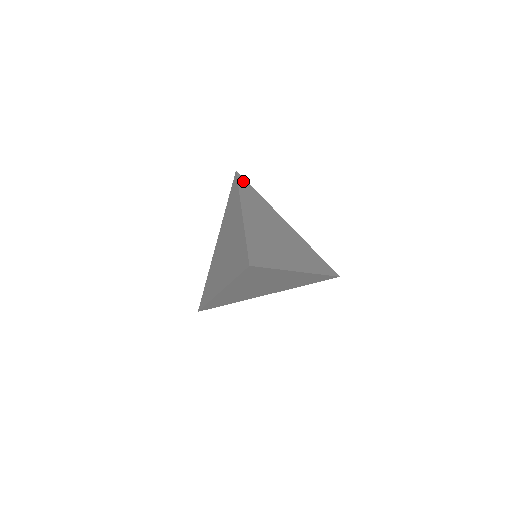
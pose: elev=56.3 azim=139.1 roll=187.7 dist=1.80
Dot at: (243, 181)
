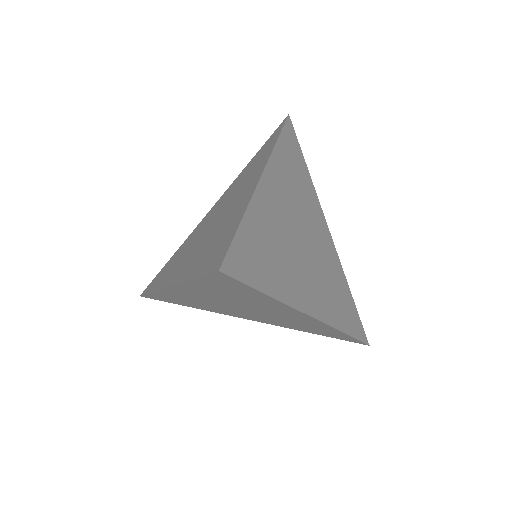
Dot at: (291, 134)
